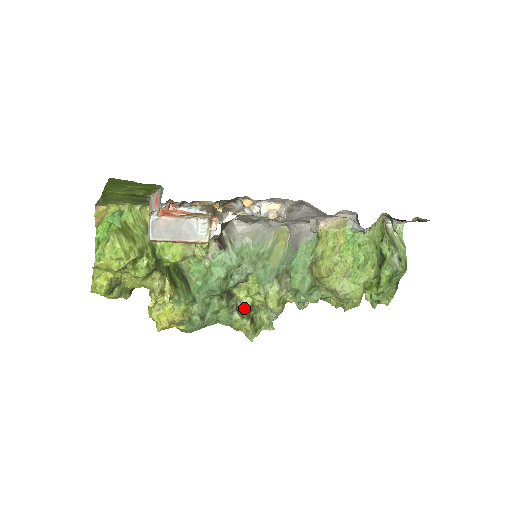
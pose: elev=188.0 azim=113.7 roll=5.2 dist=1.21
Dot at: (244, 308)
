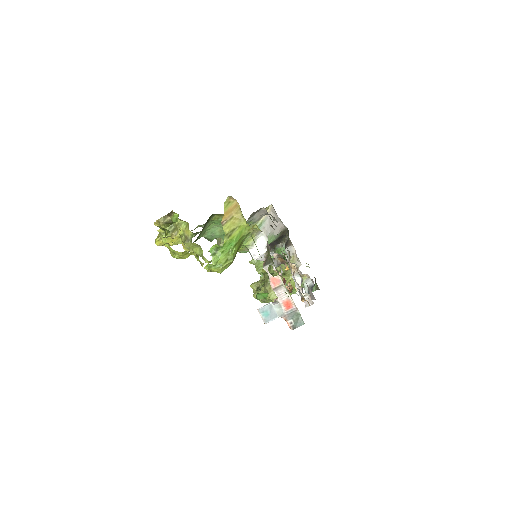
Dot at: occluded
